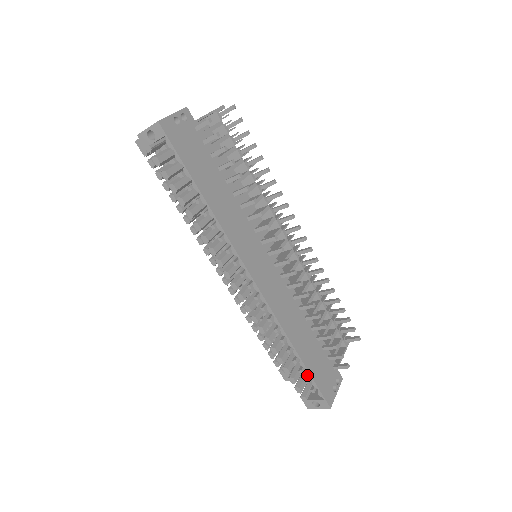
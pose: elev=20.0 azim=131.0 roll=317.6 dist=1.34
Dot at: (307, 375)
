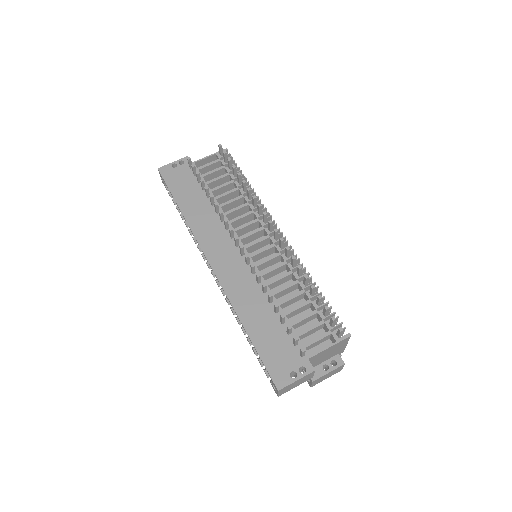
Dot at: occluded
